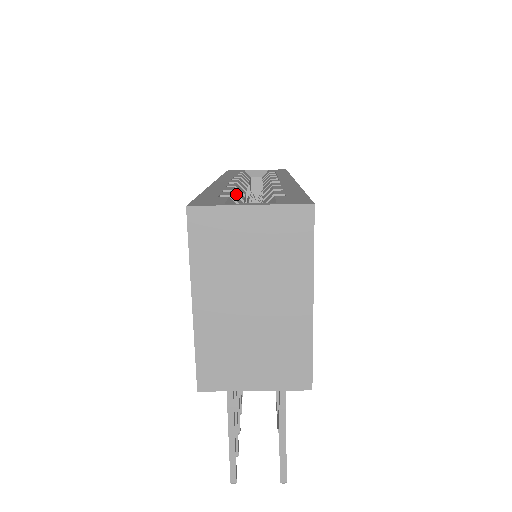
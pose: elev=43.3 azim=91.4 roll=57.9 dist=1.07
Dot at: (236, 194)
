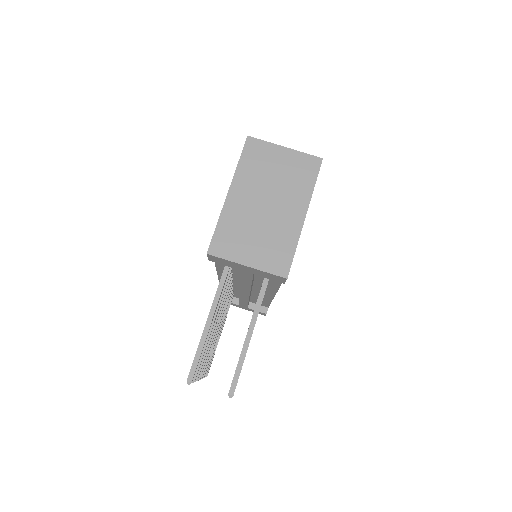
Dot at: occluded
